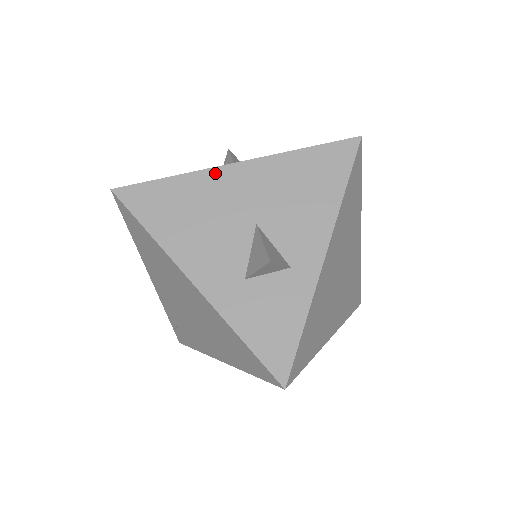
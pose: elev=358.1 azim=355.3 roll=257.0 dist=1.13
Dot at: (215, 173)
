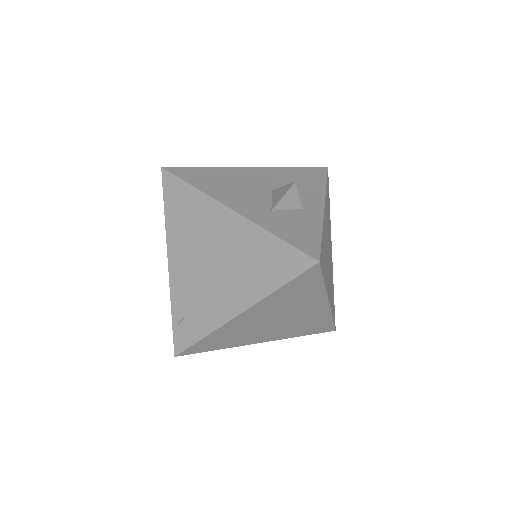
Dot at: (237, 169)
